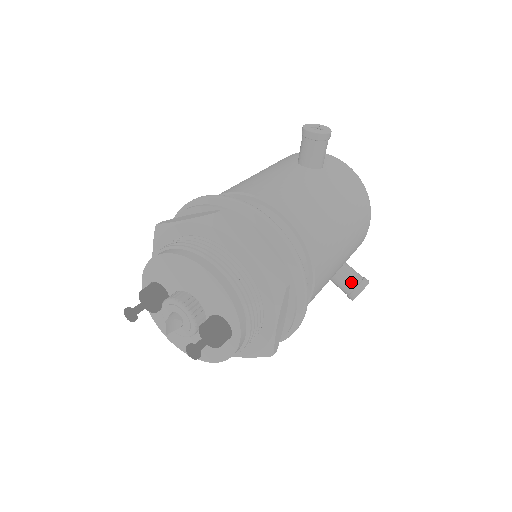
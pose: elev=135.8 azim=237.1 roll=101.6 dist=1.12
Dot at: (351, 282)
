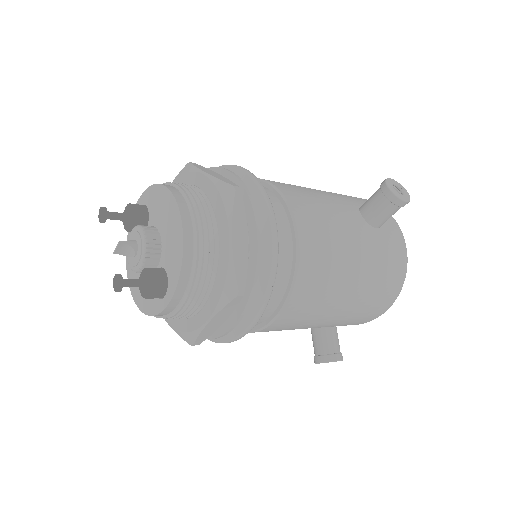
Dot at: (325, 347)
